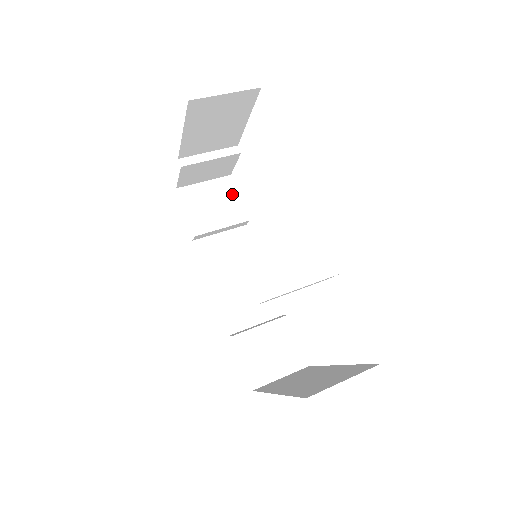
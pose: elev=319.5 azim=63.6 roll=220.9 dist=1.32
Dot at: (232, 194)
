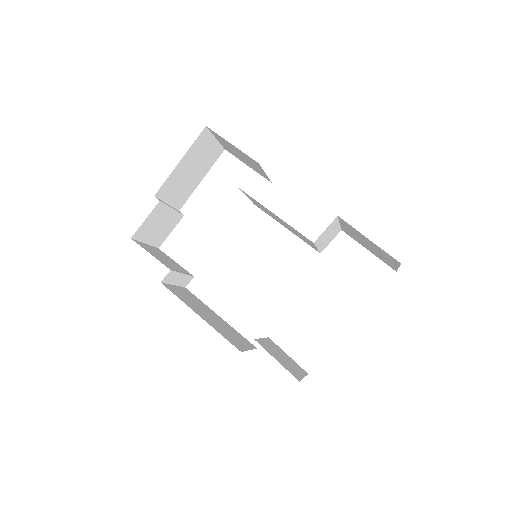
Dot at: (170, 258)
